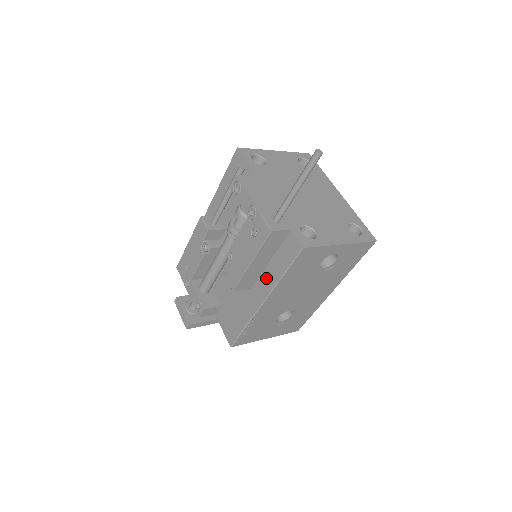
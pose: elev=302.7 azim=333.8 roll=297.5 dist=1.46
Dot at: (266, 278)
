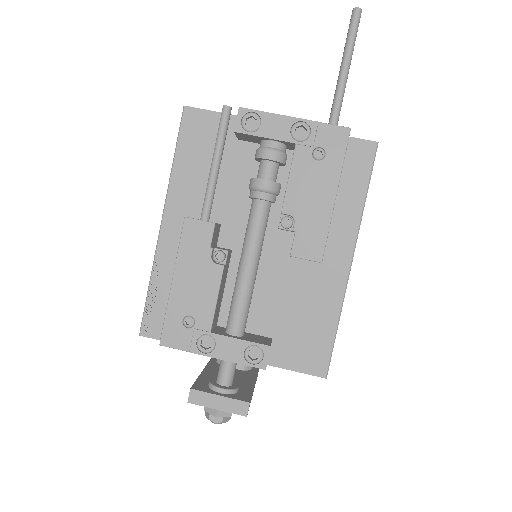
Dot at: (339, 225)
